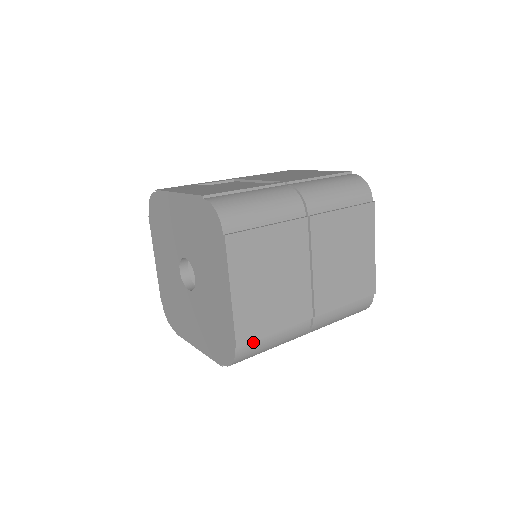
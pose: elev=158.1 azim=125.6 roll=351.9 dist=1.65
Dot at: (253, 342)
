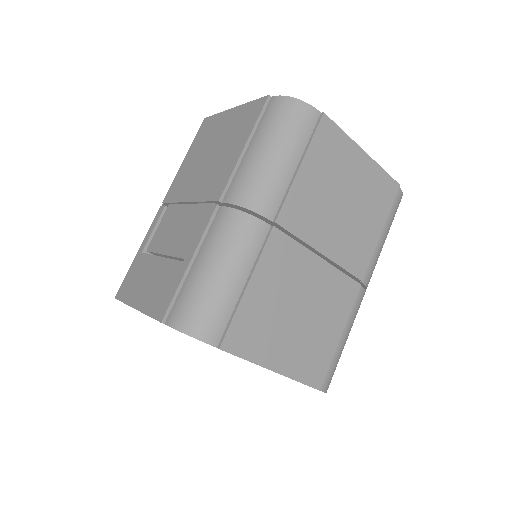
Dot at: (328, 366)
